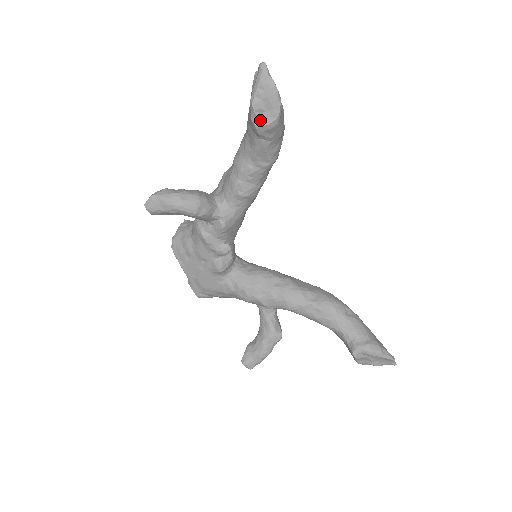
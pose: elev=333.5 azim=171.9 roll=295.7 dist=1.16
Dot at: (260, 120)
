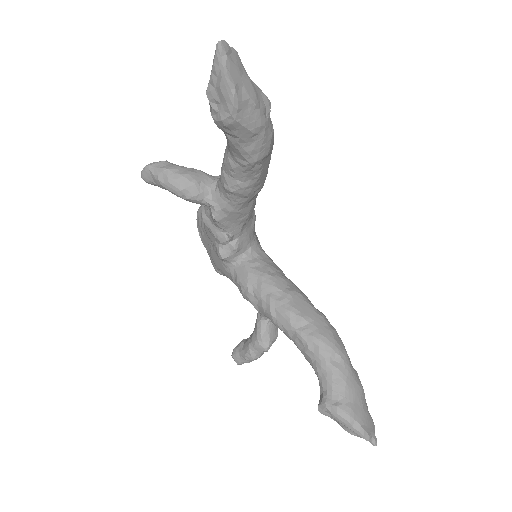
Dot at: (216, 112)
